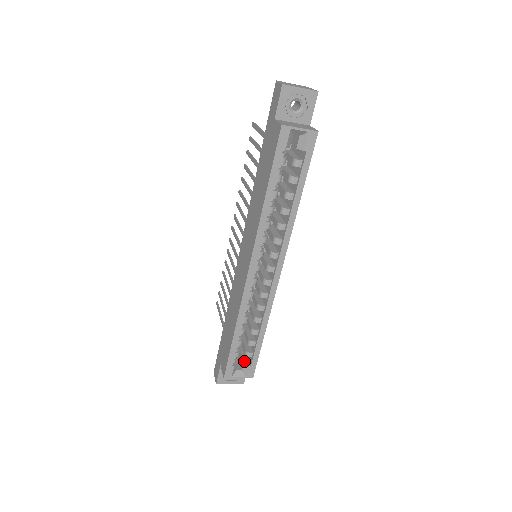
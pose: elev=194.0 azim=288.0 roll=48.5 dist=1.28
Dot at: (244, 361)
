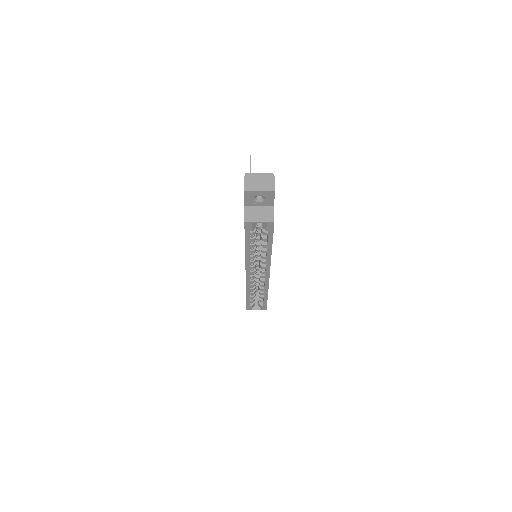
Dot at: (259, 302)
